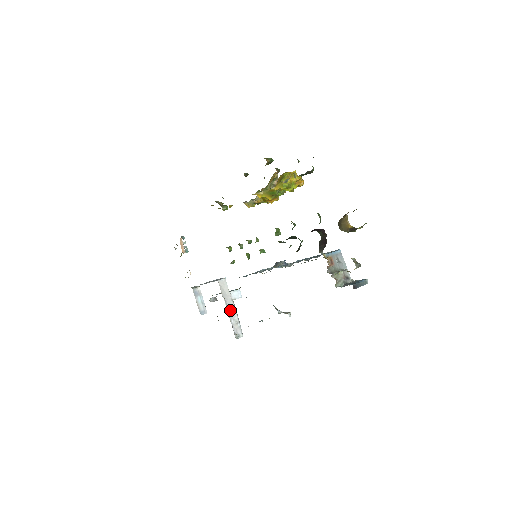
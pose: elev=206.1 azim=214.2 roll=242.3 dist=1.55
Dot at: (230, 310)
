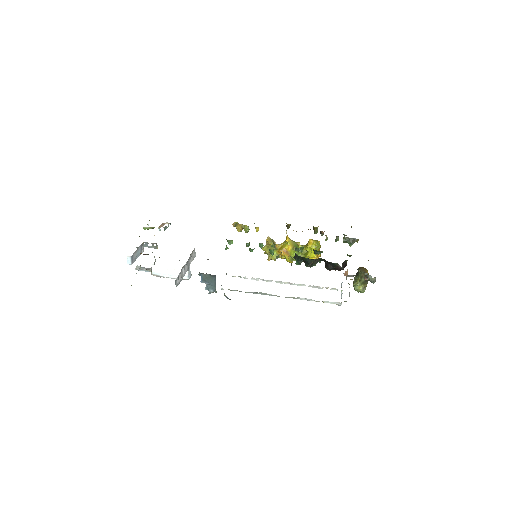
Dot at: (186, 266)
